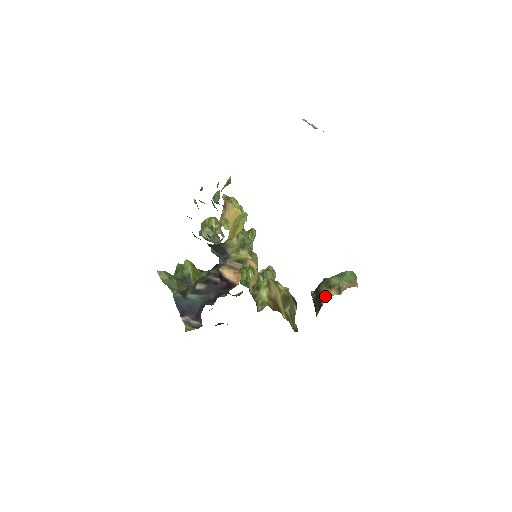
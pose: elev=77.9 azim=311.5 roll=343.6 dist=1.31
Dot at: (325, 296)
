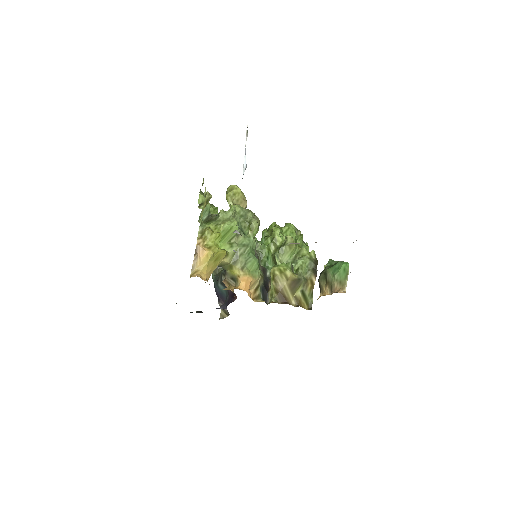
Dot at: (322, 290)
